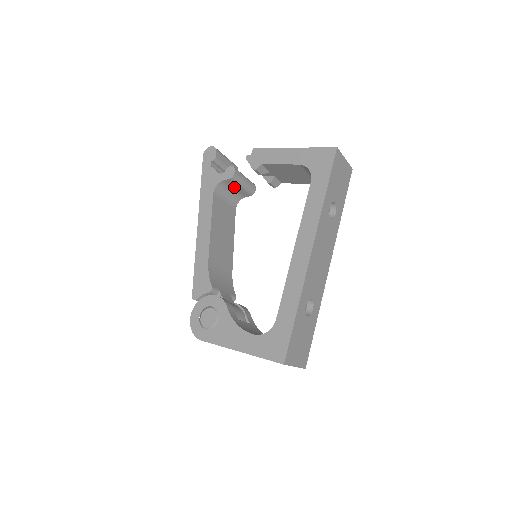
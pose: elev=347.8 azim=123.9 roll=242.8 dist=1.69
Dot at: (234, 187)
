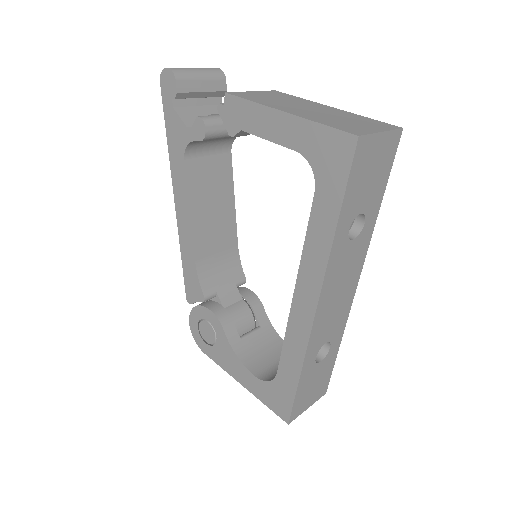
Dot at: occluded
